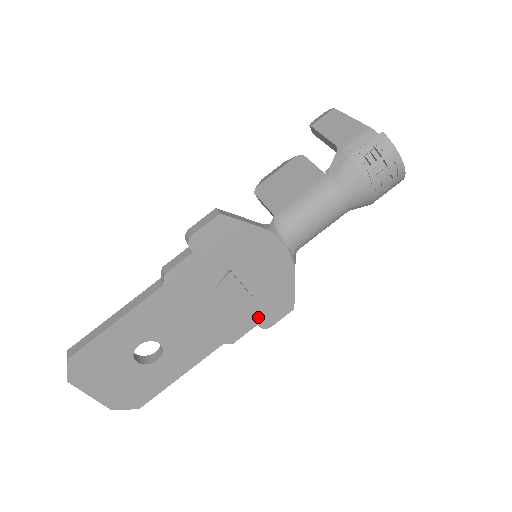
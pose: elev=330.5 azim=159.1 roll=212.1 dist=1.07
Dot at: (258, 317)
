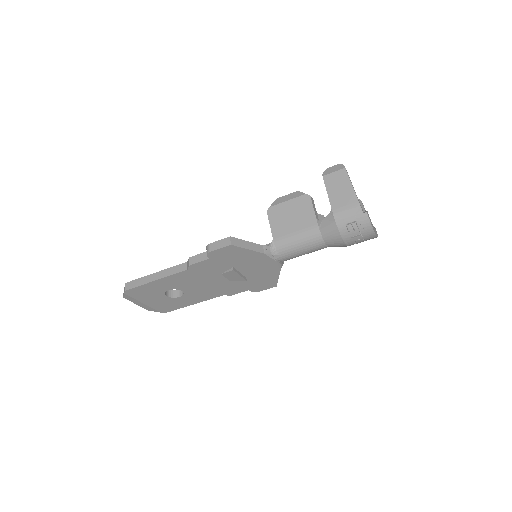
Dot at: (250, 287)
